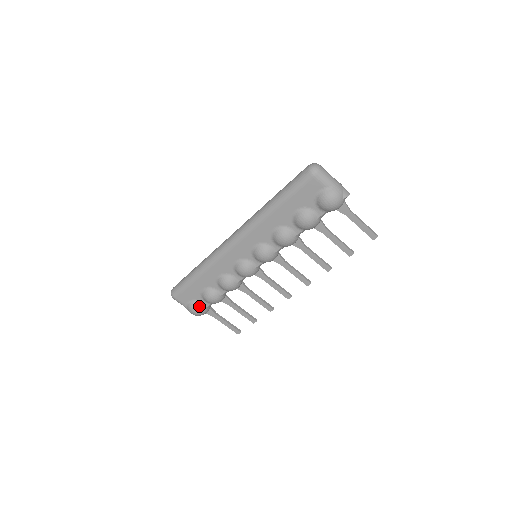
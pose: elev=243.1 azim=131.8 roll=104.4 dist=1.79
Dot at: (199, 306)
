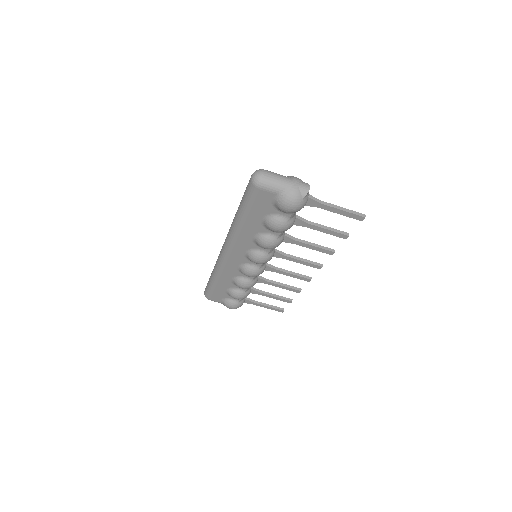
Dot at: (231, 303)
